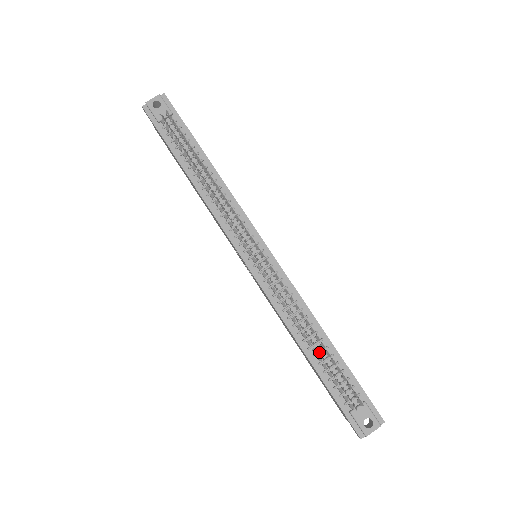
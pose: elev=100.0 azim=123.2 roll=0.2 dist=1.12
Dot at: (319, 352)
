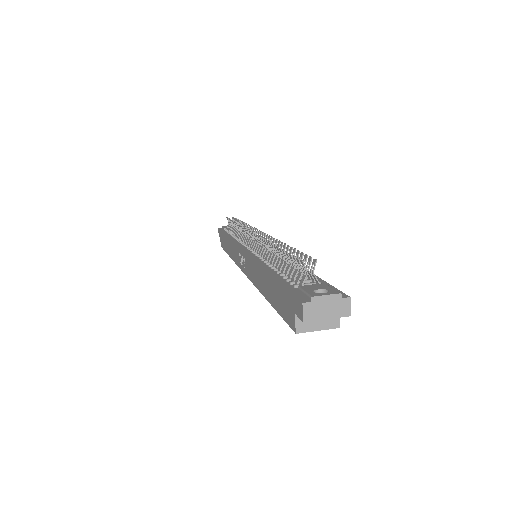
Dot at: occluded
